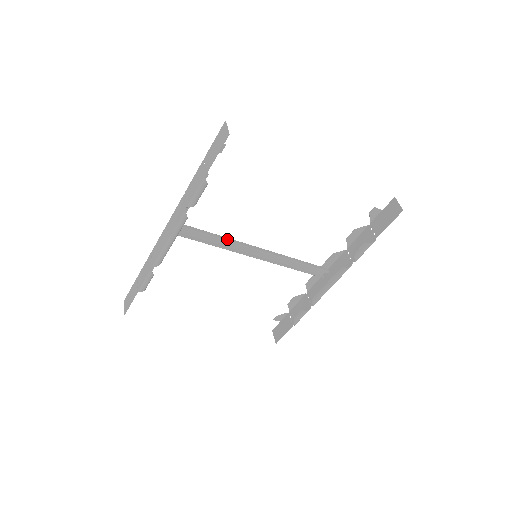
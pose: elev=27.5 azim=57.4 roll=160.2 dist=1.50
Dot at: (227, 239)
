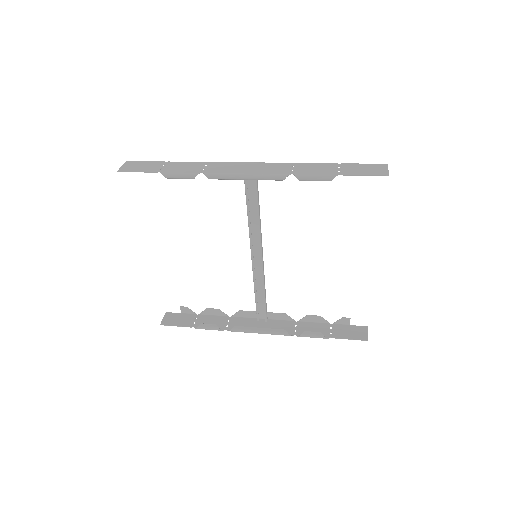
Dot at: (260, 222)
